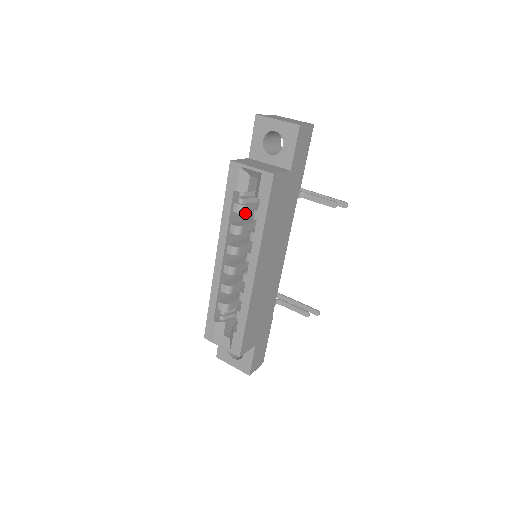
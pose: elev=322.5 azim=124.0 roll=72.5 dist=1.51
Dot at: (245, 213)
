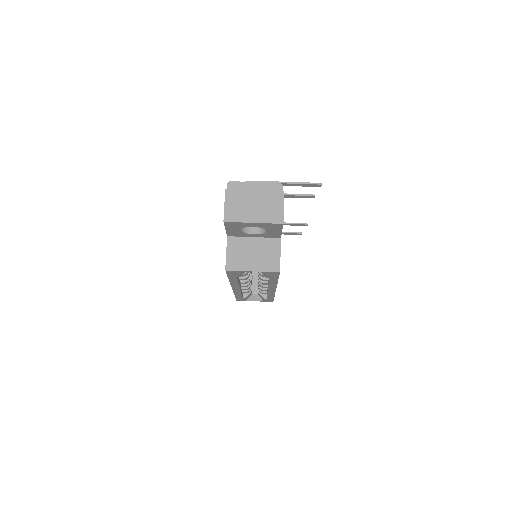
Dot at: occluded
